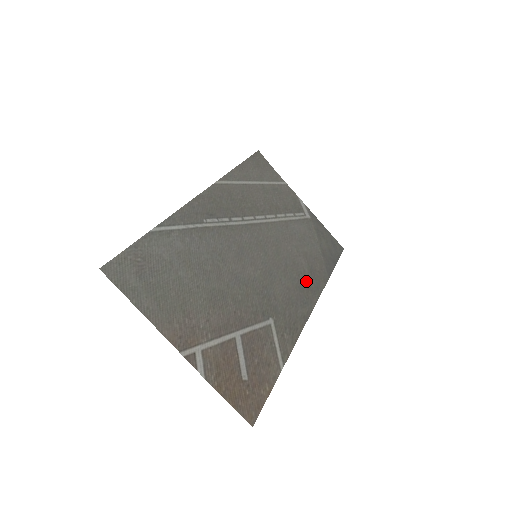
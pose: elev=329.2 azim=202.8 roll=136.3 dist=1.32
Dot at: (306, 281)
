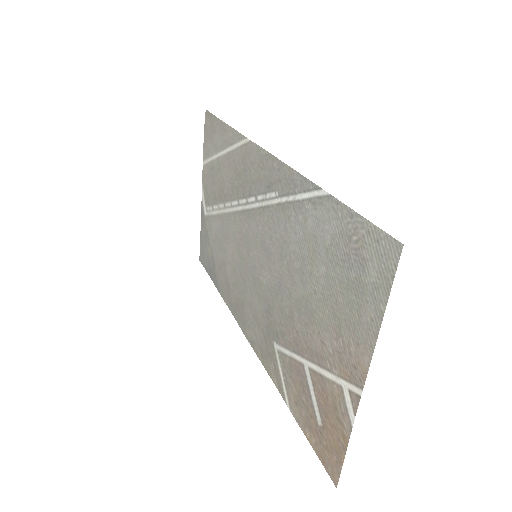
Dot at: (235, 296)
